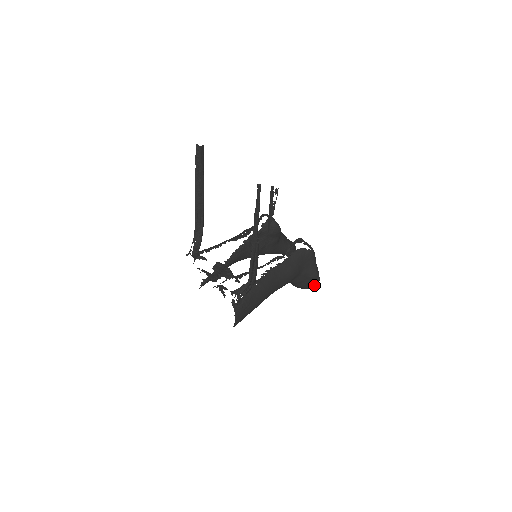
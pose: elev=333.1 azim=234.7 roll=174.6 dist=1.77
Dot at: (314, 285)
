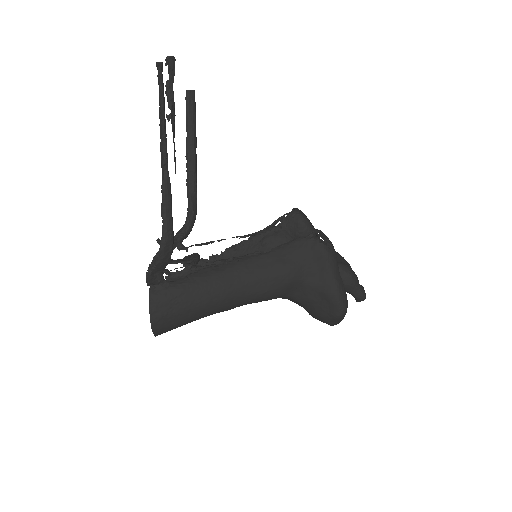
Dot at: (335, 313)
